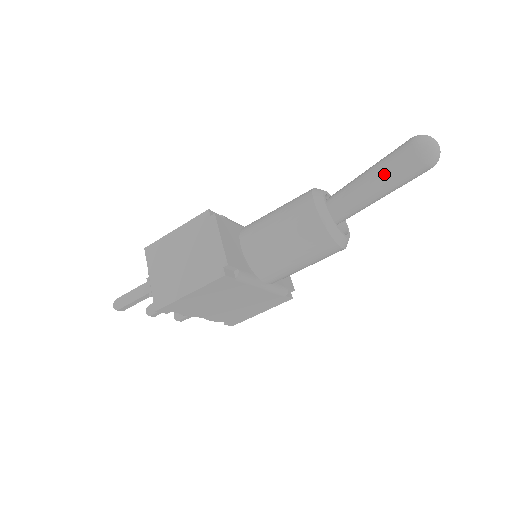
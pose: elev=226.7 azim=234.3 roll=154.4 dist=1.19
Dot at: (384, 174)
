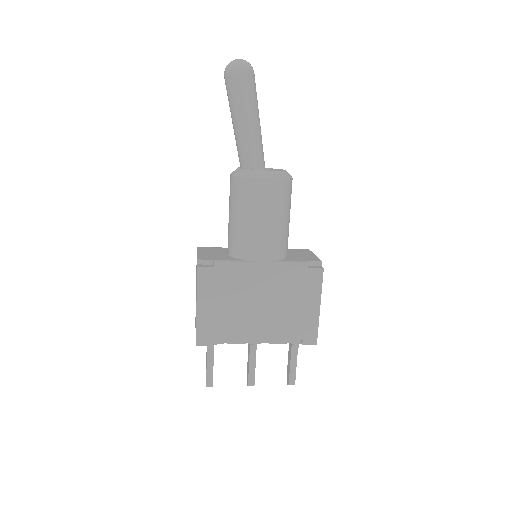
Dot at: (231, 109)
